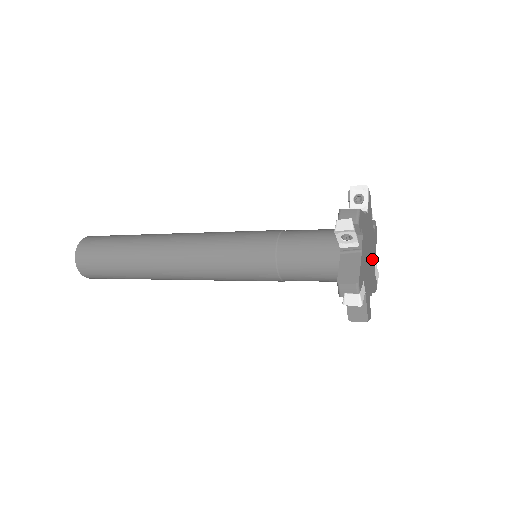
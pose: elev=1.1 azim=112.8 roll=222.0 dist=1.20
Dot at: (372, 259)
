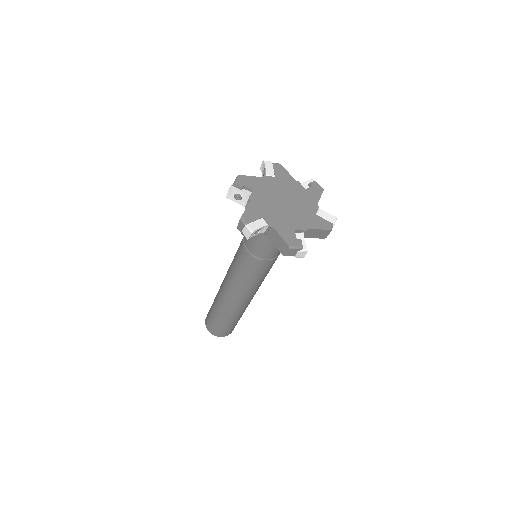
Dot at: (302, 206)
